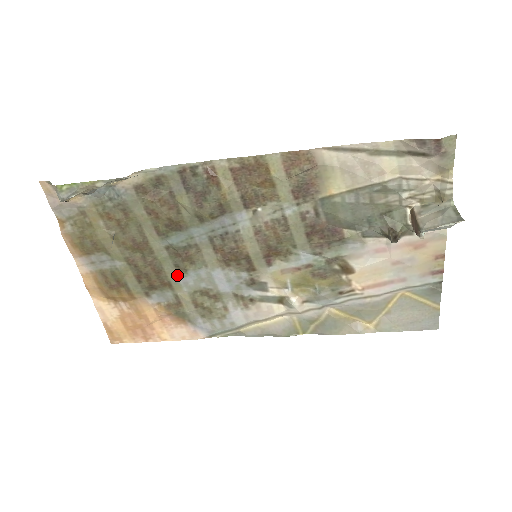
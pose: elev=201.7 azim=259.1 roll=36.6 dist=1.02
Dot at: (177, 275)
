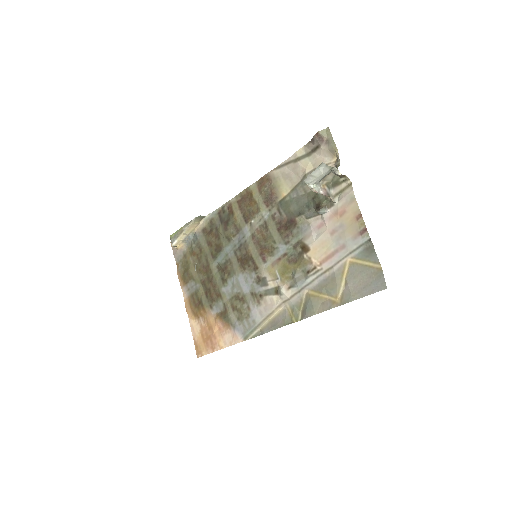
Dot at: (223, 286)
